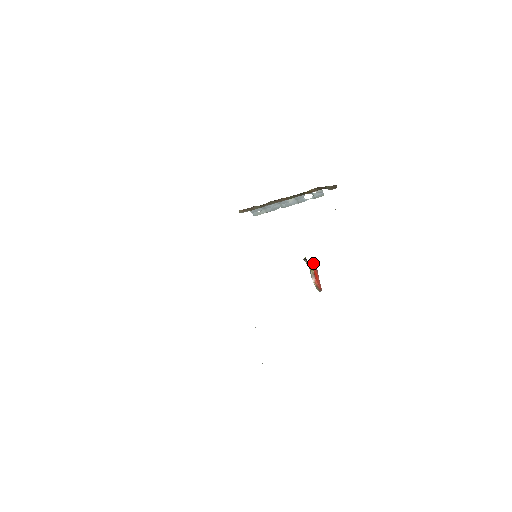
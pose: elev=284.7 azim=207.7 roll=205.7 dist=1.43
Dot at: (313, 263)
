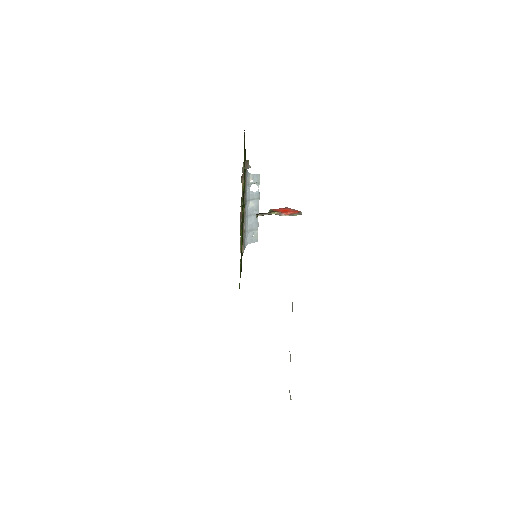
Dot at: (276, 209)
